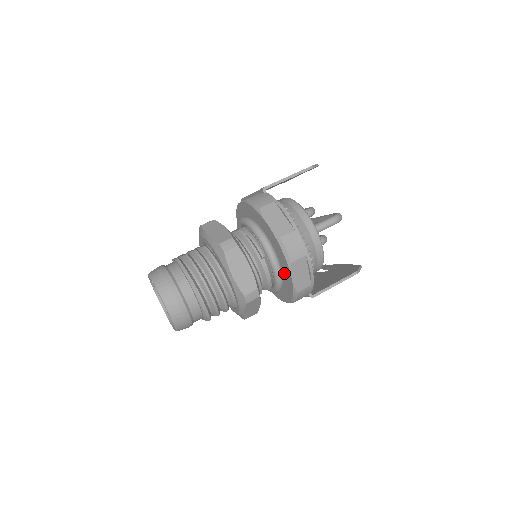
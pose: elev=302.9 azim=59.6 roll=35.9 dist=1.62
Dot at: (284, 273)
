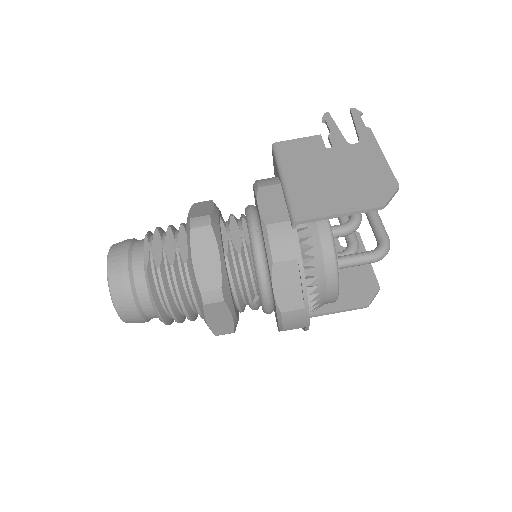
Dot at: (275, 313)
